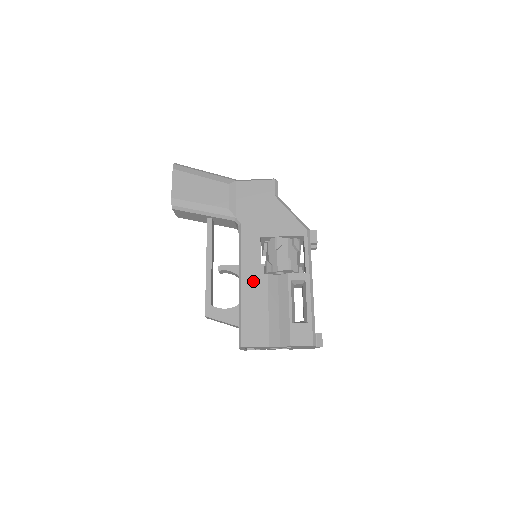
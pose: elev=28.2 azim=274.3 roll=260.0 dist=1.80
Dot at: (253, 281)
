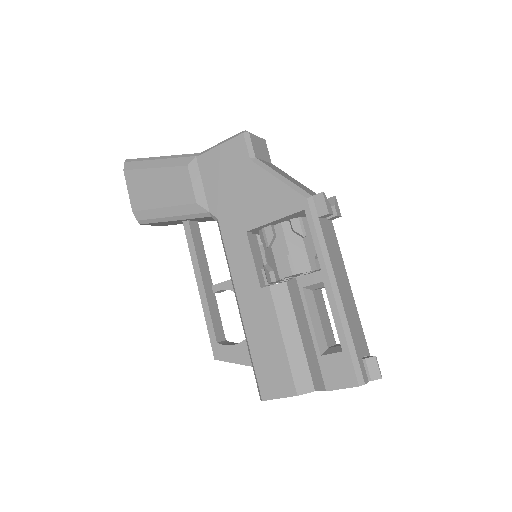
Dot at: (253, 301)
